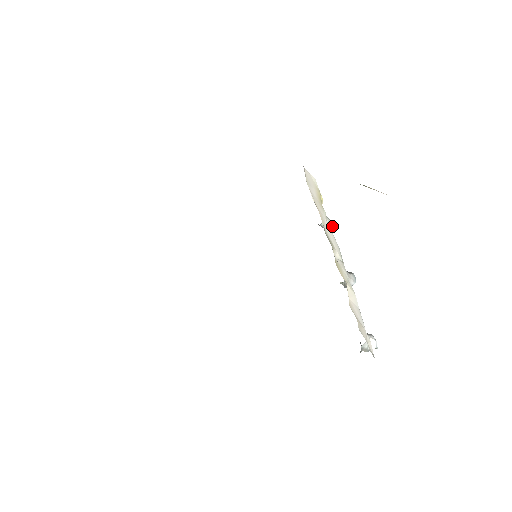
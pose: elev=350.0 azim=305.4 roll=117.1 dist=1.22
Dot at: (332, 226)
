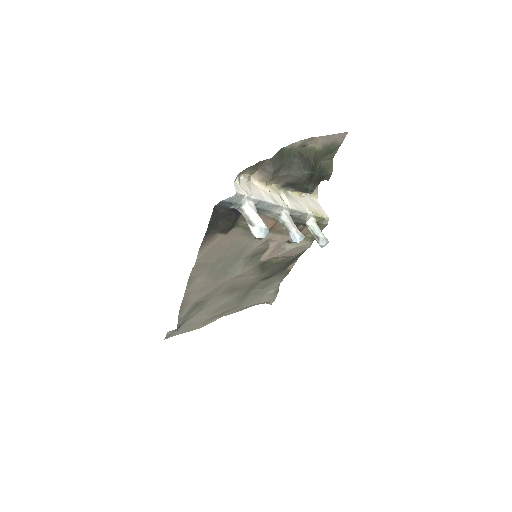
Dot at: (320, 234)
